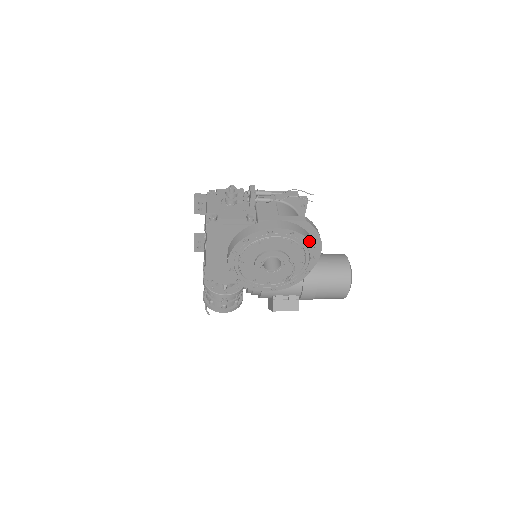
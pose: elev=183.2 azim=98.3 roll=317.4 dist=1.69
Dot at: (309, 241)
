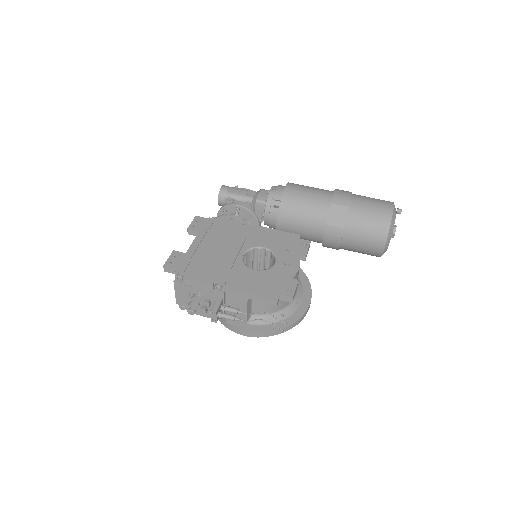
Dot at: occluded
